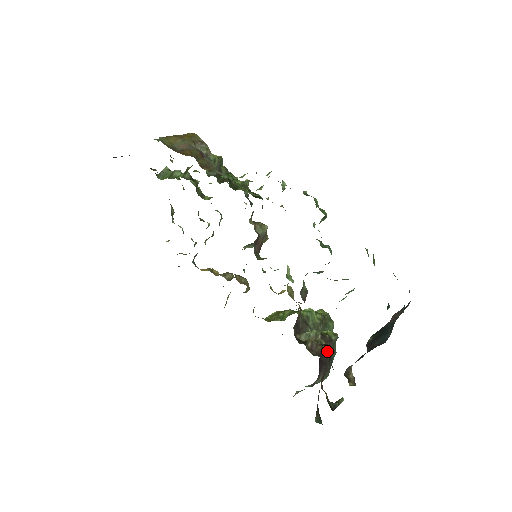
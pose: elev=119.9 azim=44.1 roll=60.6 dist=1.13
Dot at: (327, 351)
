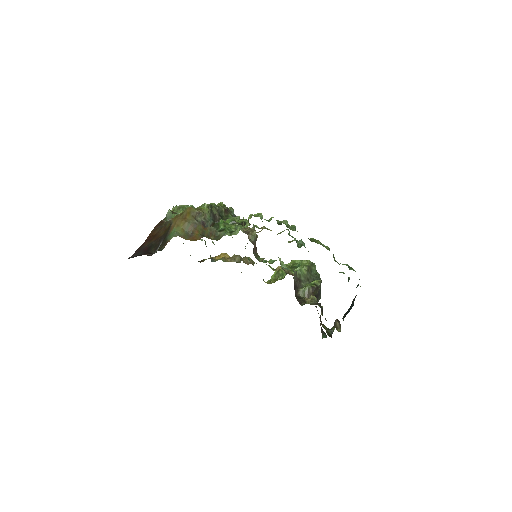
Dot at: occluded
